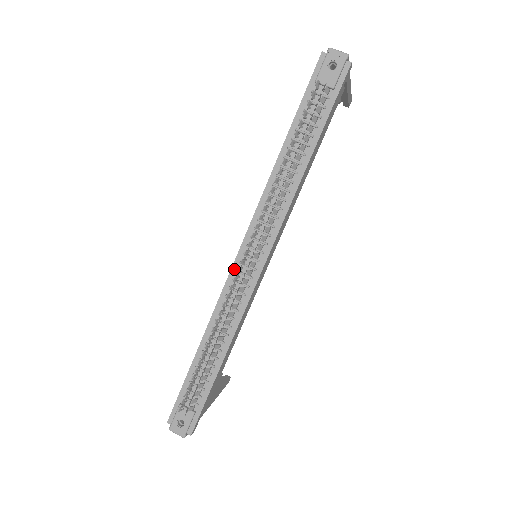
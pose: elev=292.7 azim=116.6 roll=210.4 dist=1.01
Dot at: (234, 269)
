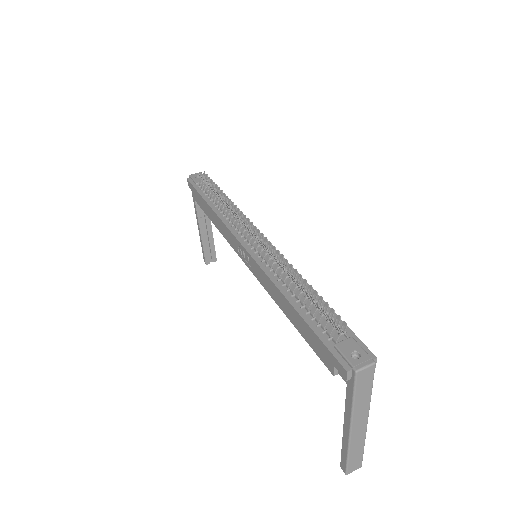
Dot at: (252, 254)
